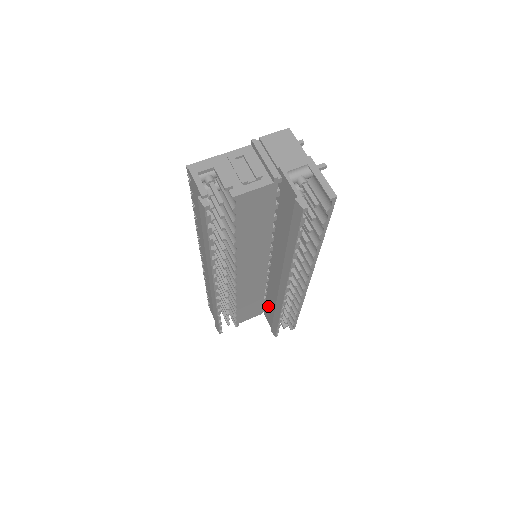
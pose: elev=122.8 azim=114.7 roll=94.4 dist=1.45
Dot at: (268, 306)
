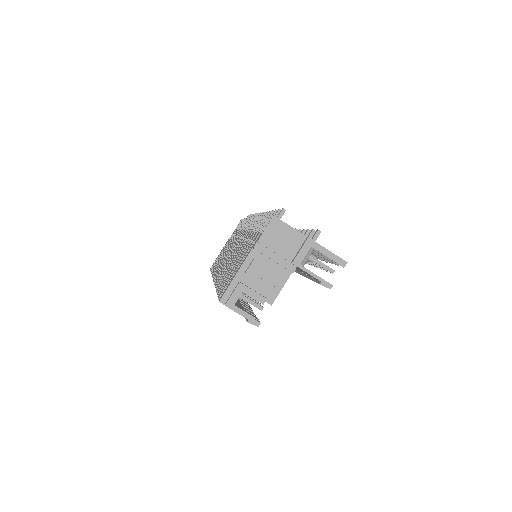
Dot at: occluded
